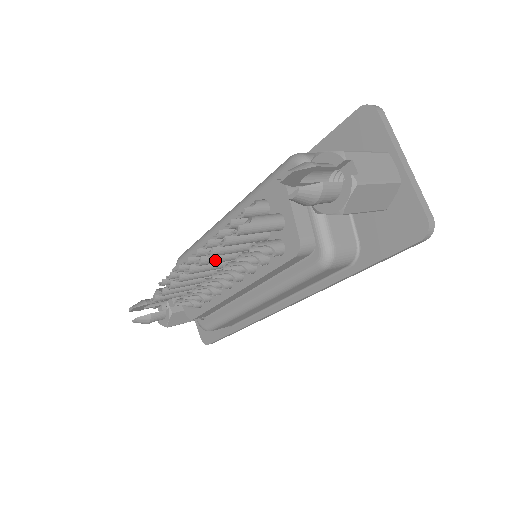
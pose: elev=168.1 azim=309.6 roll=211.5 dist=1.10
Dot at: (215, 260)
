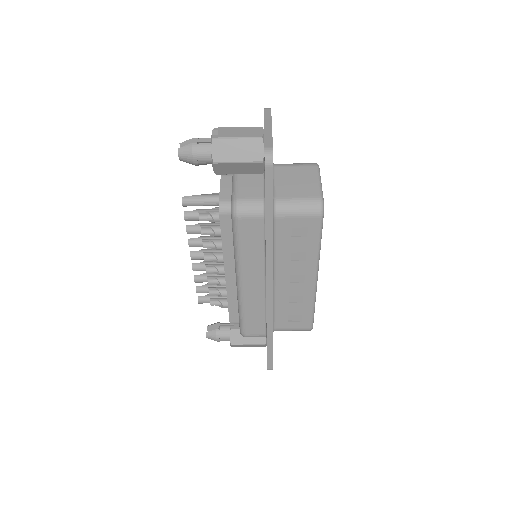
Dot at: (200, 242)
